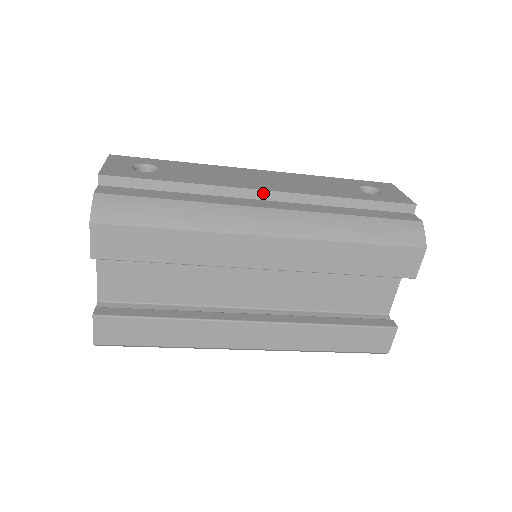
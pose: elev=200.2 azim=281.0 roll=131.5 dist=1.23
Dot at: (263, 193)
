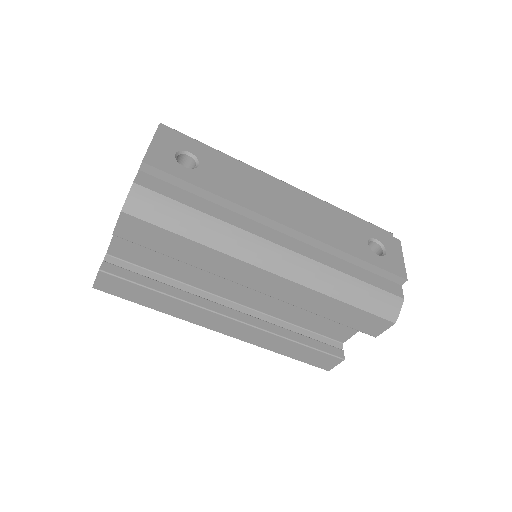
Dot at: (282, 227)
